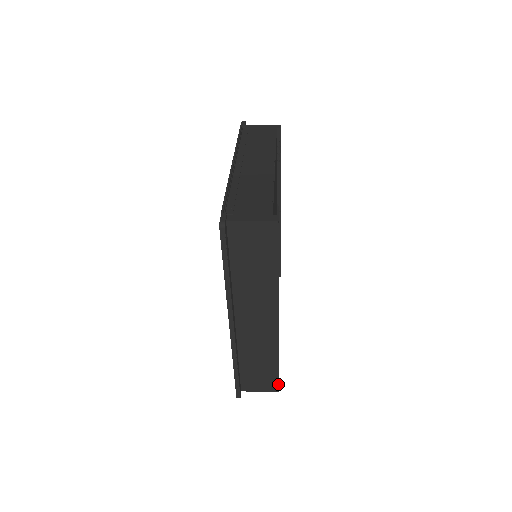
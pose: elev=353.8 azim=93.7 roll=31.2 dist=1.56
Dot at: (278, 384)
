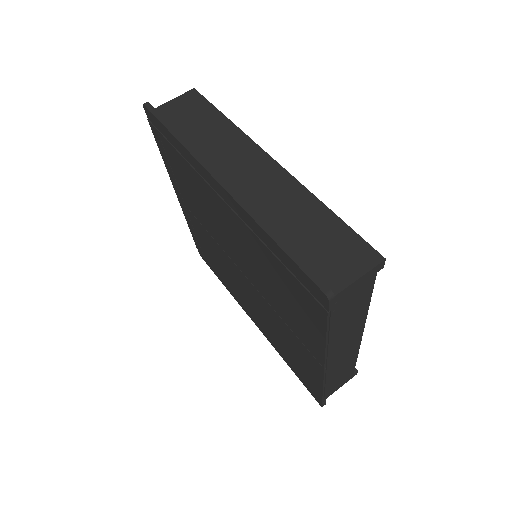
Dot at: occluded
